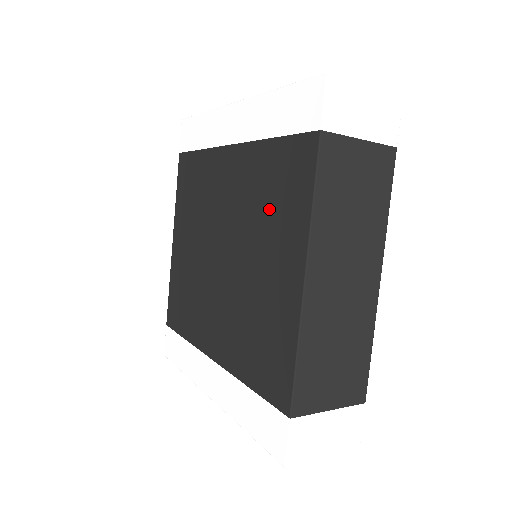
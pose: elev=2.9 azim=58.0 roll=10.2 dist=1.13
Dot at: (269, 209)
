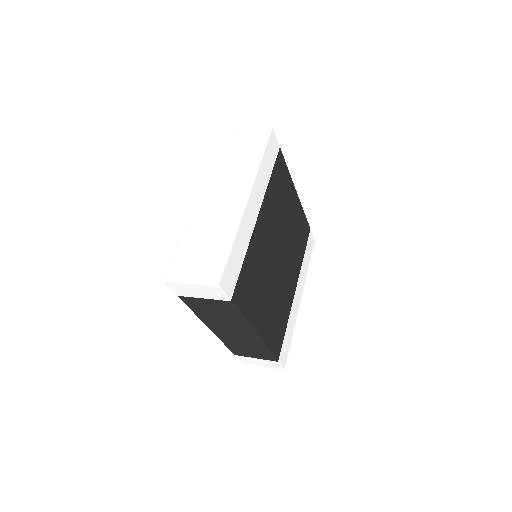
Dot at: occluded
